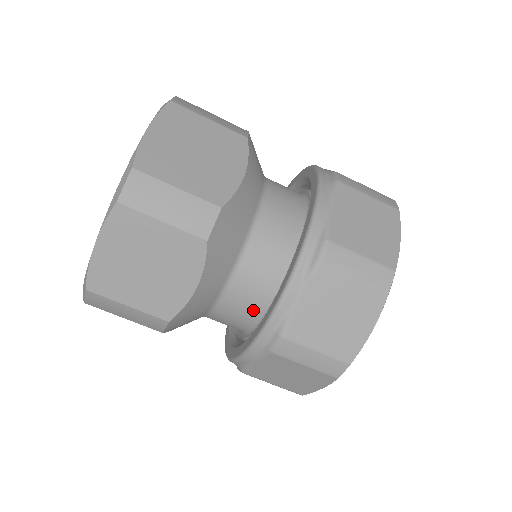
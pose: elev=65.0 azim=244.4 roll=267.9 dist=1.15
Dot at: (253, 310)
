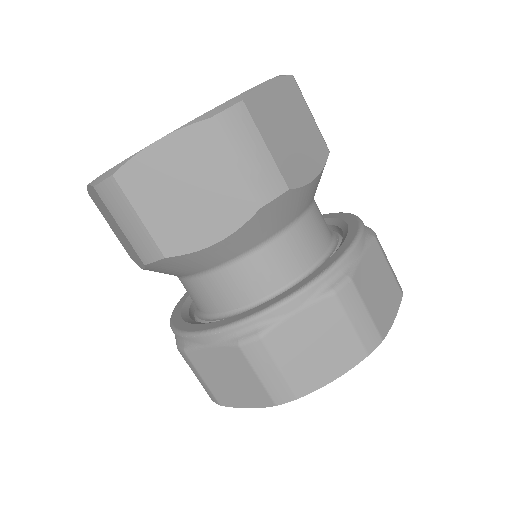
Dot at: (239, 298)
